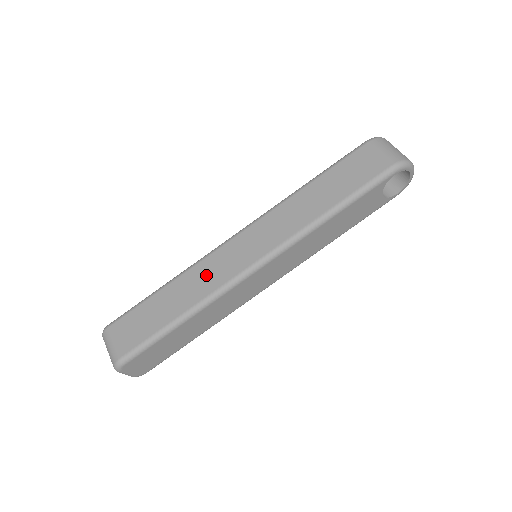
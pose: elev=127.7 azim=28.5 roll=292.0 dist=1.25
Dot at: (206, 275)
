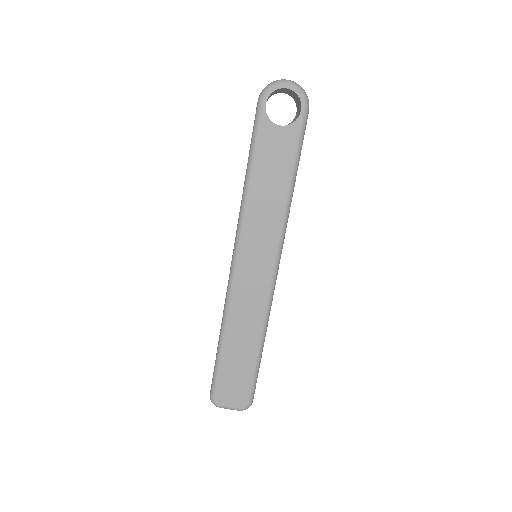
Dot at: occluded
